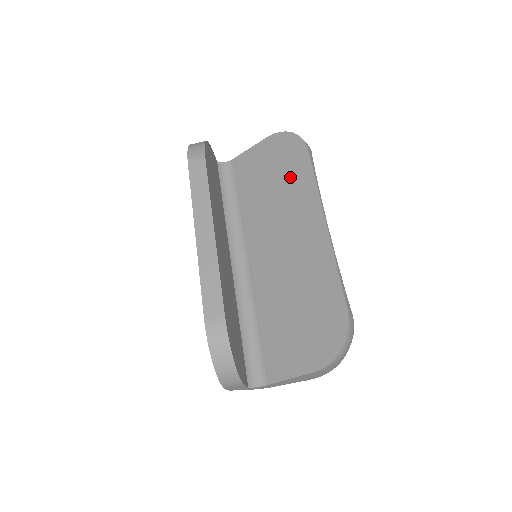
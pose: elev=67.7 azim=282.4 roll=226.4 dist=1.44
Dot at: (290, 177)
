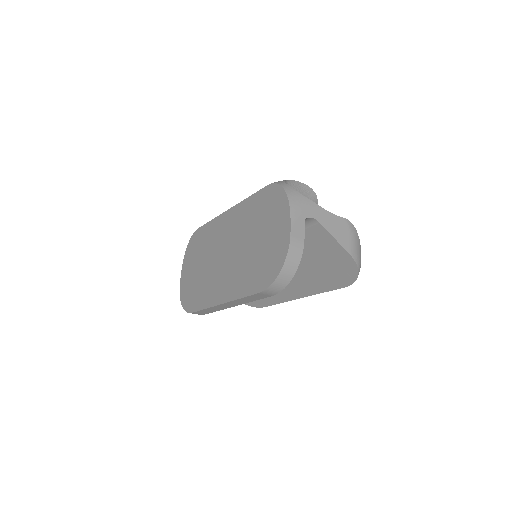
Dot at: (320, 276)
